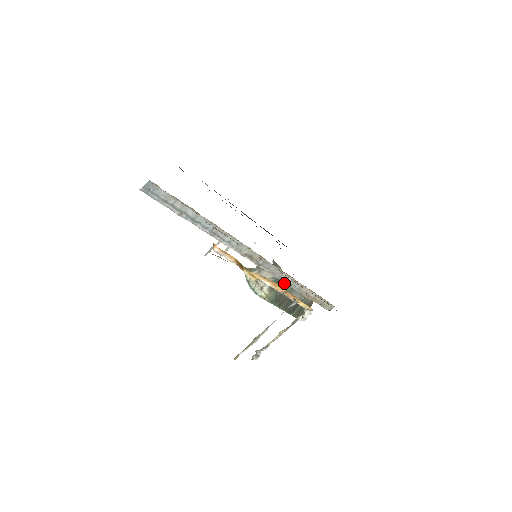
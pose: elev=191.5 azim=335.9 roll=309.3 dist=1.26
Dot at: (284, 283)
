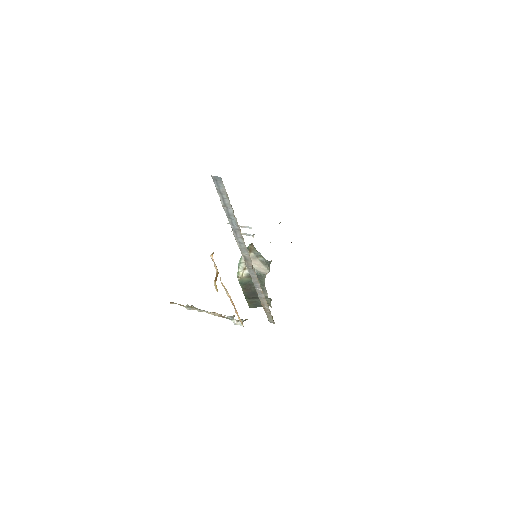
Dot at: (260, 281)
